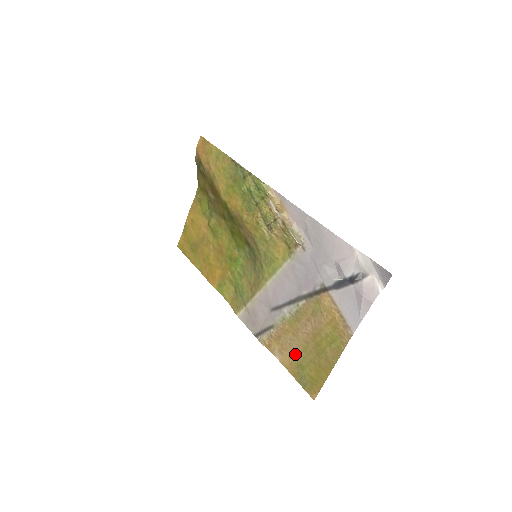
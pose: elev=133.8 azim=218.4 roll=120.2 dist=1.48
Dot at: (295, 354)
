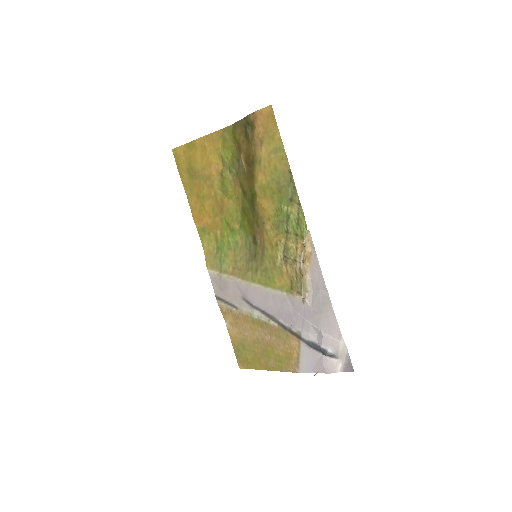
Dot at: (244, 337)
